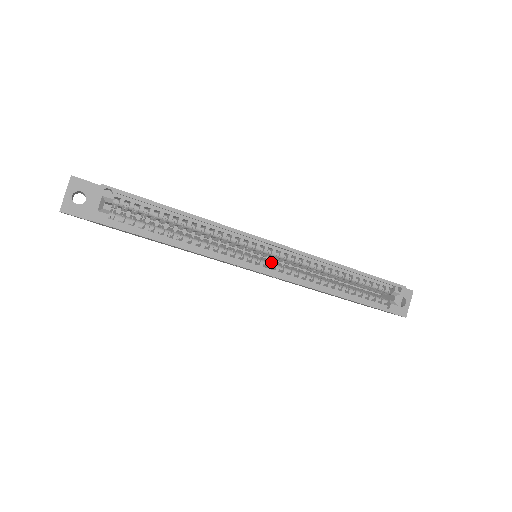
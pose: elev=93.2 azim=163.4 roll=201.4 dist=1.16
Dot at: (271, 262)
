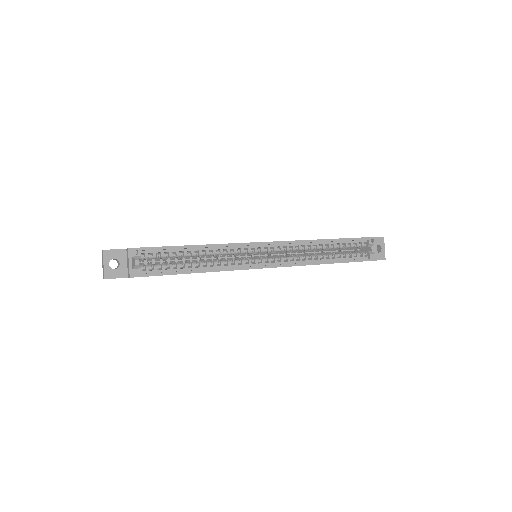
Dot at: (269, 257)
